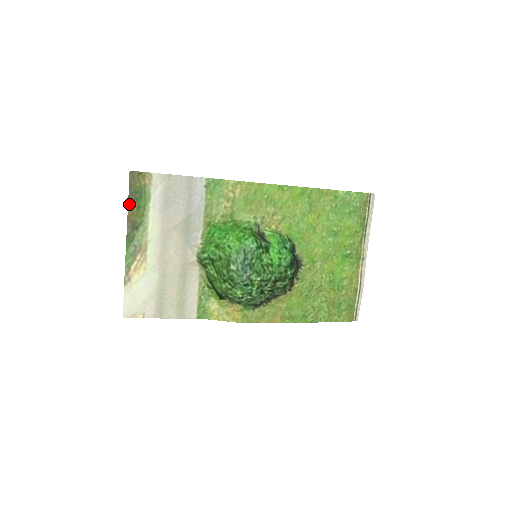
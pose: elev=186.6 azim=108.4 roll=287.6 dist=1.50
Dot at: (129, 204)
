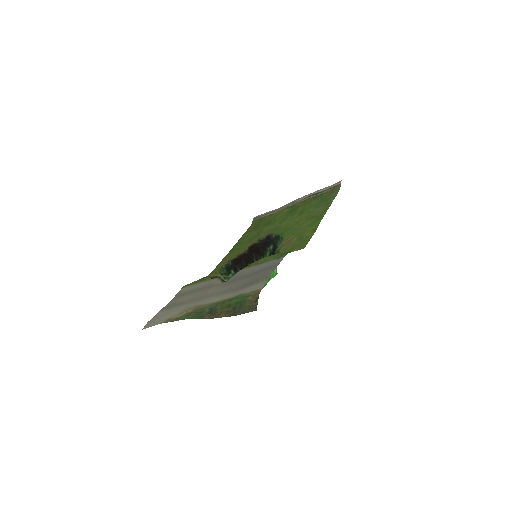
Dot at: (229, 315)
